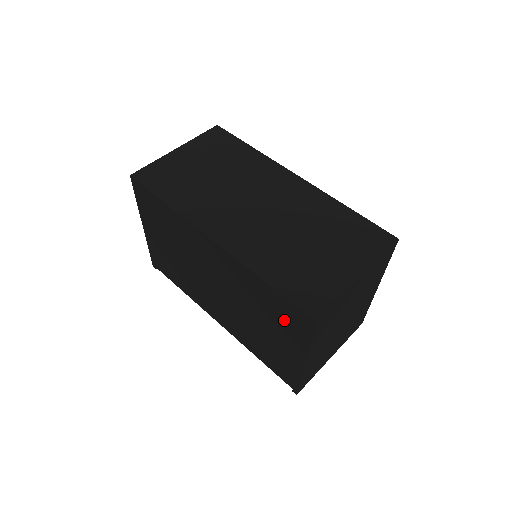
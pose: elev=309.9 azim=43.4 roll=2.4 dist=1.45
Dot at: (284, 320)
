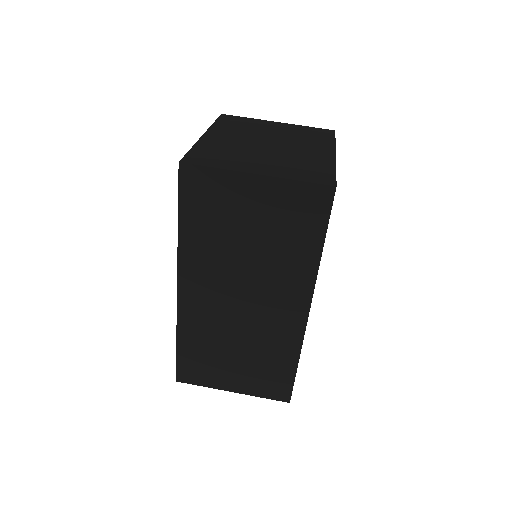
Dot at: occluded
